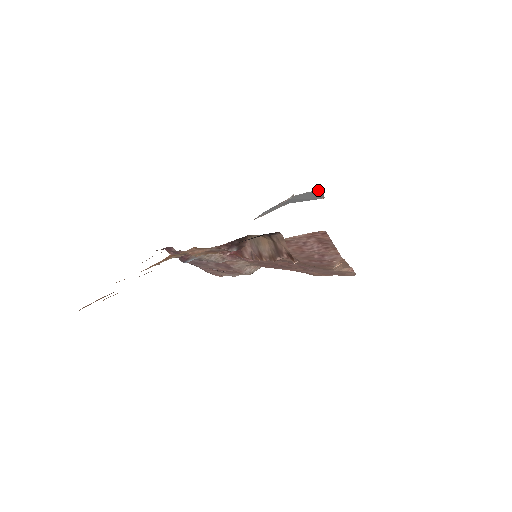
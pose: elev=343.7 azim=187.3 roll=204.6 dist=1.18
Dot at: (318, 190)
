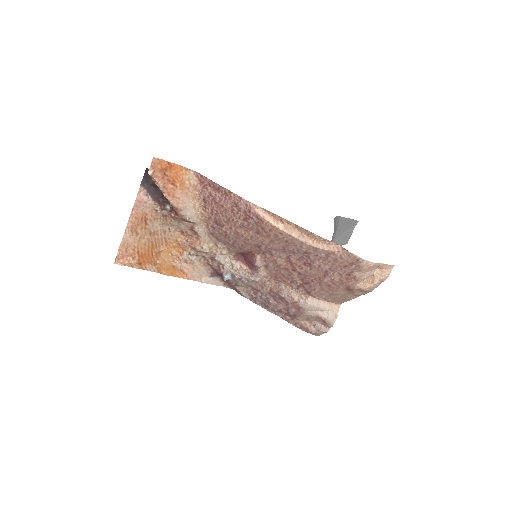
Dot at: occluded
